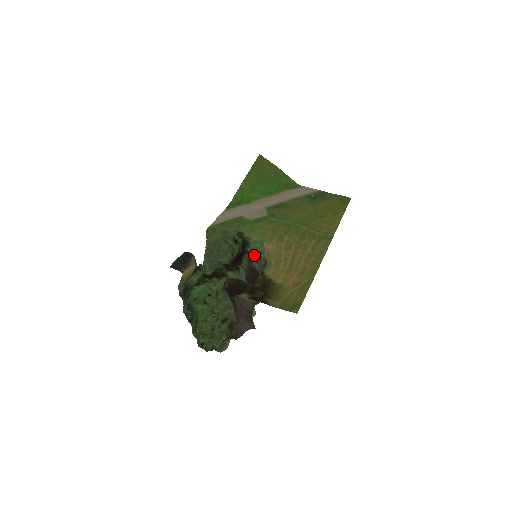
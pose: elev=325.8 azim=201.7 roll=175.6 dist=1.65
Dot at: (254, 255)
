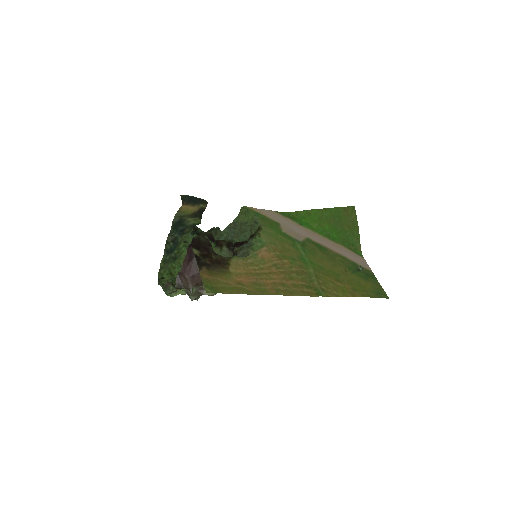
Dot at: (248, 247)
